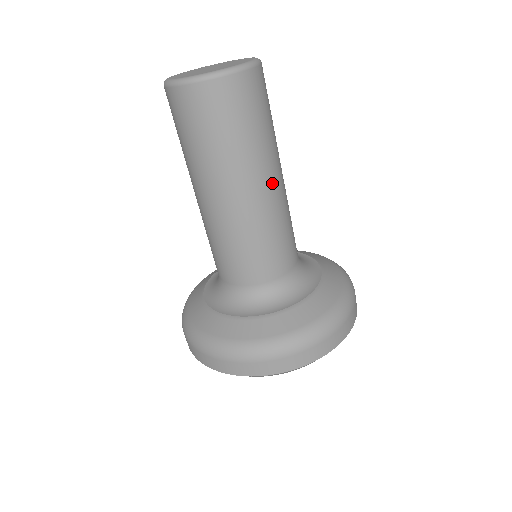
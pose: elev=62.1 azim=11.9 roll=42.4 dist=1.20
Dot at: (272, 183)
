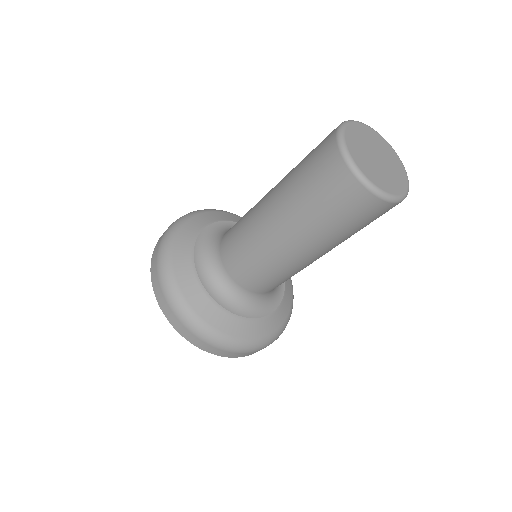
Dot at: (305, 253)
